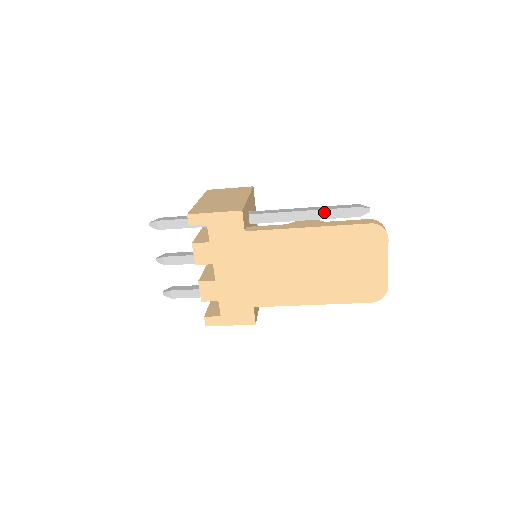
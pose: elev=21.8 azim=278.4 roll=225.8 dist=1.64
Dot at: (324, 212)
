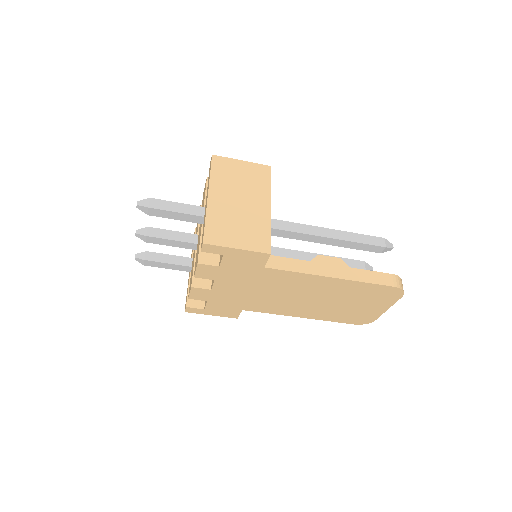
Dot at: (348, 243)
